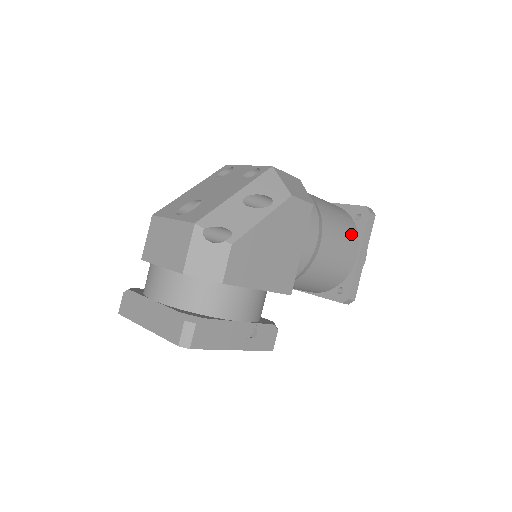
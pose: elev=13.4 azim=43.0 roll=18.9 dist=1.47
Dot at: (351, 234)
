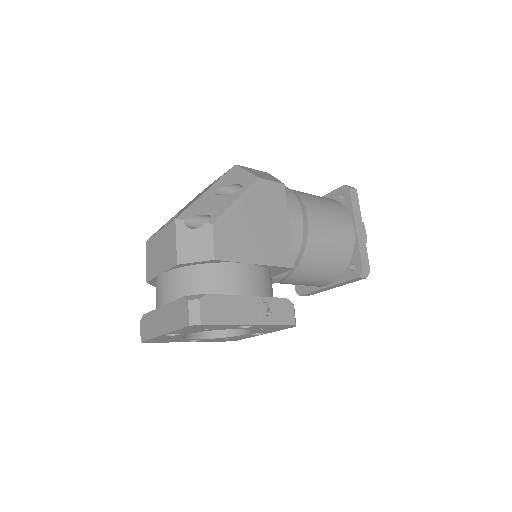
Dot at: (339, 211)
